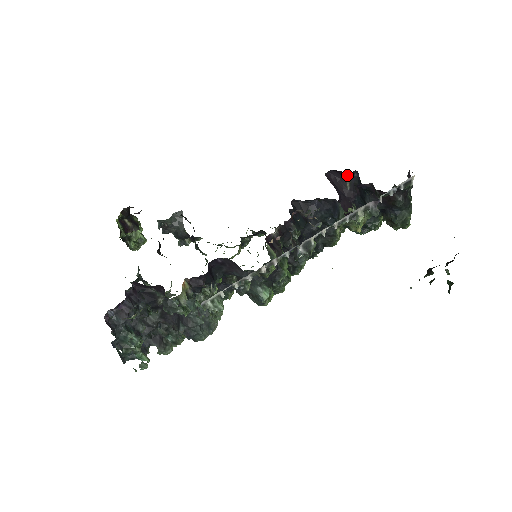
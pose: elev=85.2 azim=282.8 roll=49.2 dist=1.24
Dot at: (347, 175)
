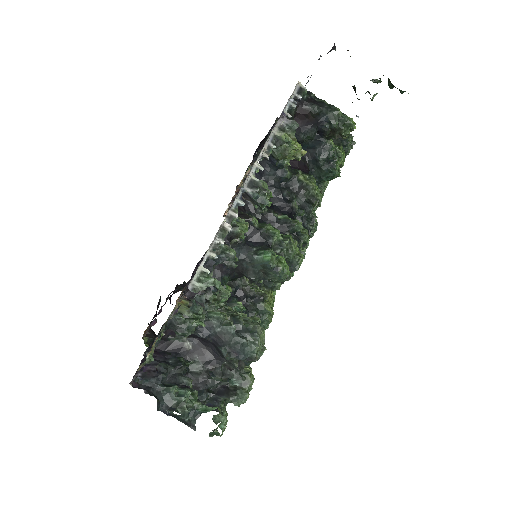
Dot at: occluded
